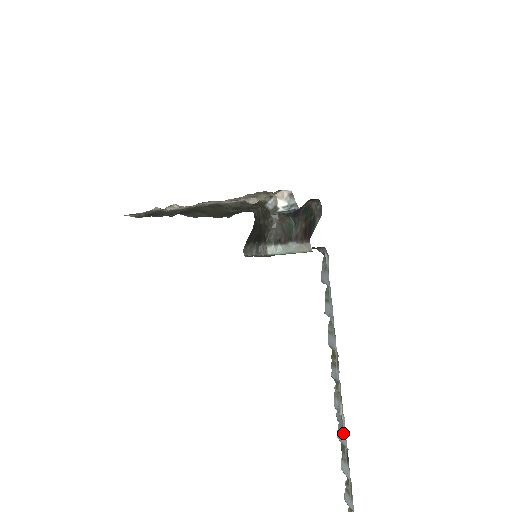
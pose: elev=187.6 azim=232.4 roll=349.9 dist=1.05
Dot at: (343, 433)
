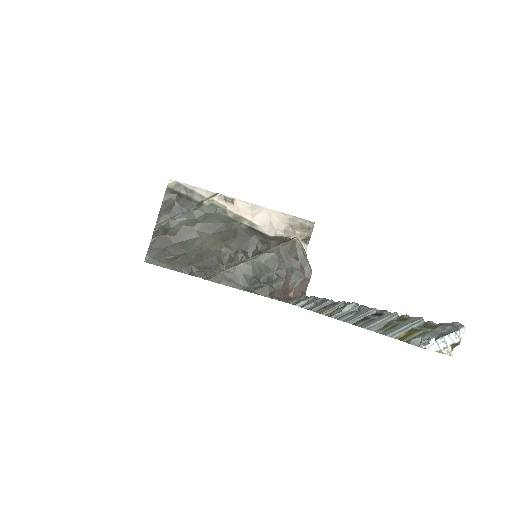
Dot at: (360, 311)
